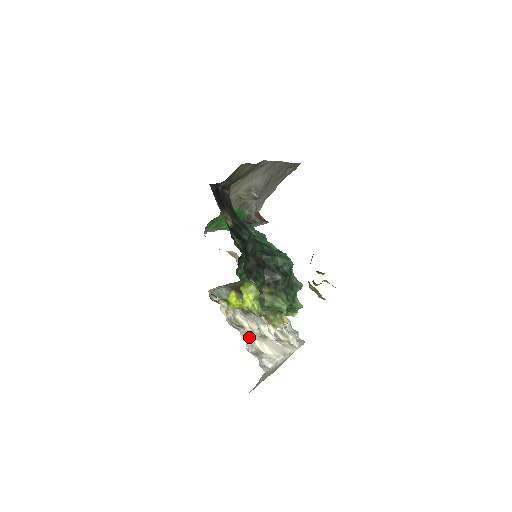
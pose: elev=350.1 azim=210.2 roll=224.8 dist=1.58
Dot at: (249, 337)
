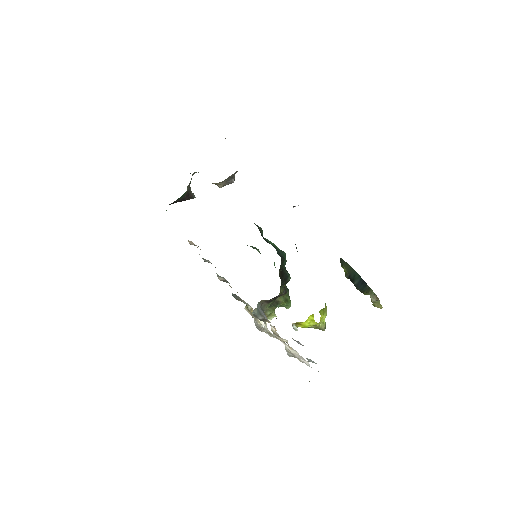
Dot at: occluded
